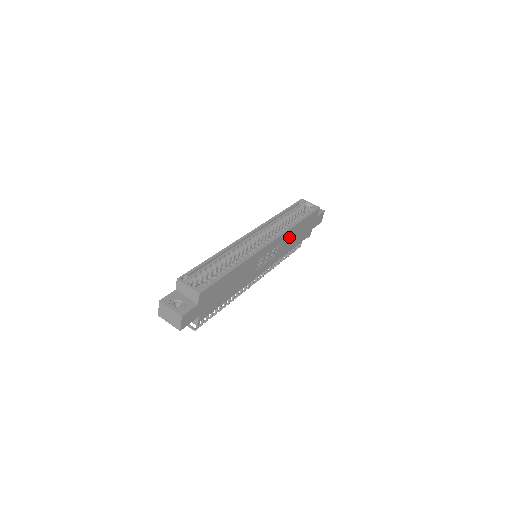
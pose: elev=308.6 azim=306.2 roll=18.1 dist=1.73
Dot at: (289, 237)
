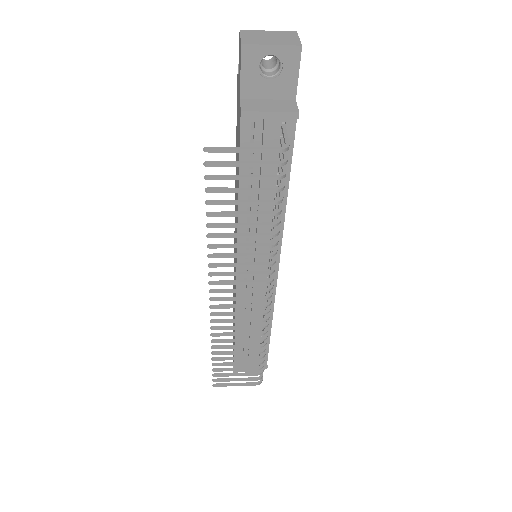
Dot at: occluded
